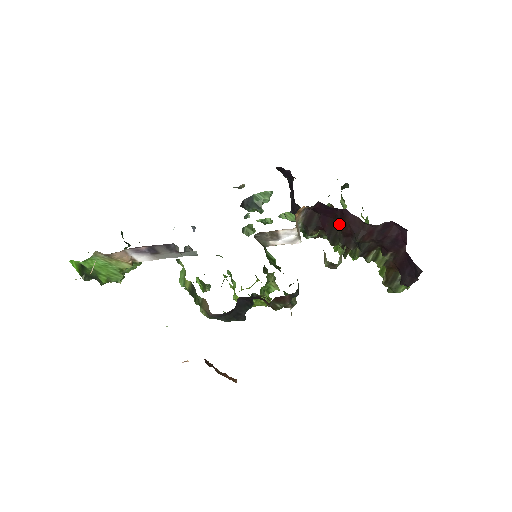
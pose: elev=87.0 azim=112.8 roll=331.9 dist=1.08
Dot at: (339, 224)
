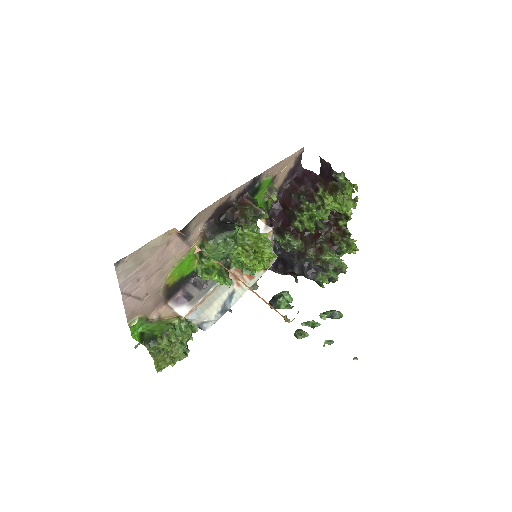
Dot at: (288, 211)
